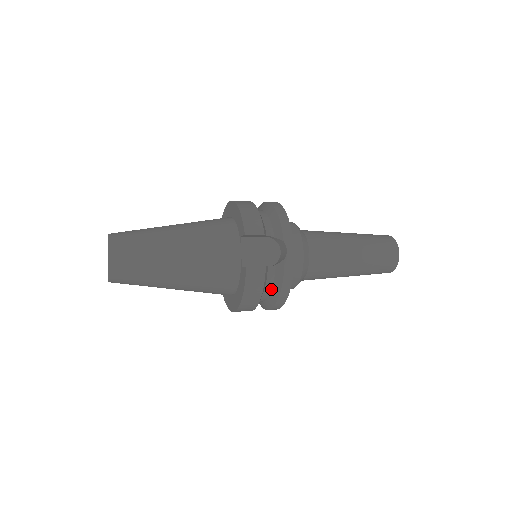
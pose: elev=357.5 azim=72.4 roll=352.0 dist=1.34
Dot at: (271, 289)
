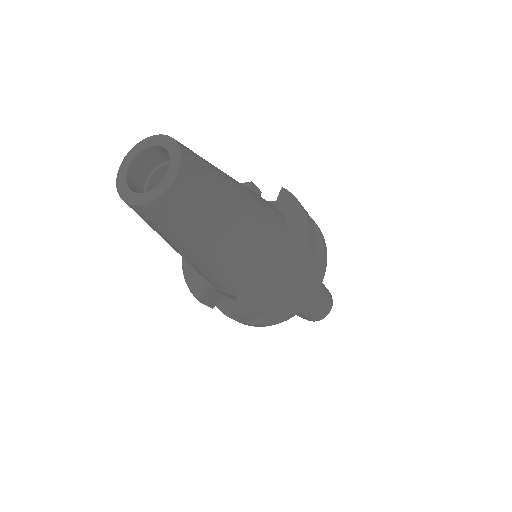
Dot at: occluded
